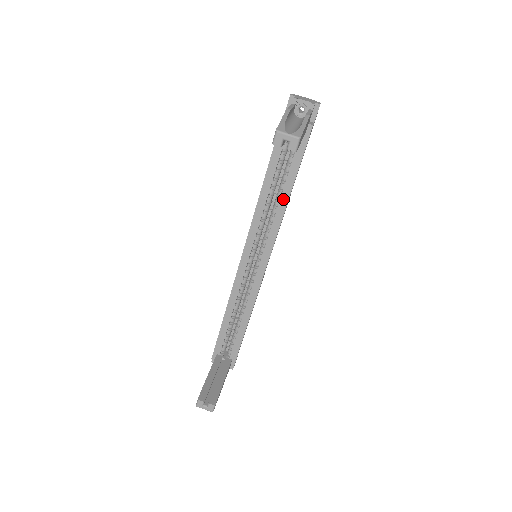
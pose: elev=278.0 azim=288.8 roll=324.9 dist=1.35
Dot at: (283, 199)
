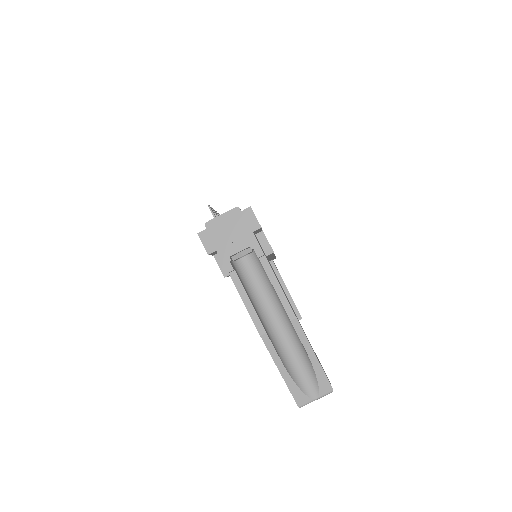
Dot at: occluded
